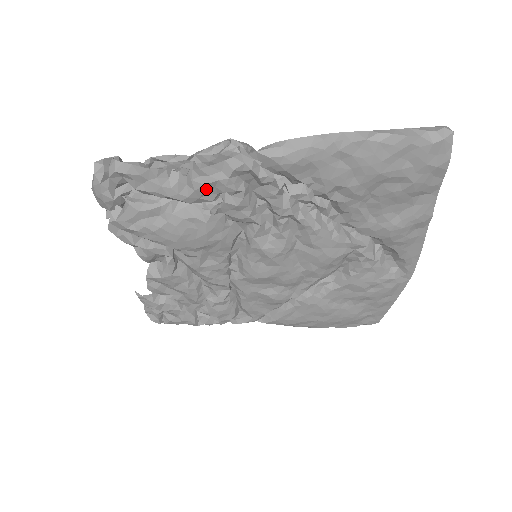
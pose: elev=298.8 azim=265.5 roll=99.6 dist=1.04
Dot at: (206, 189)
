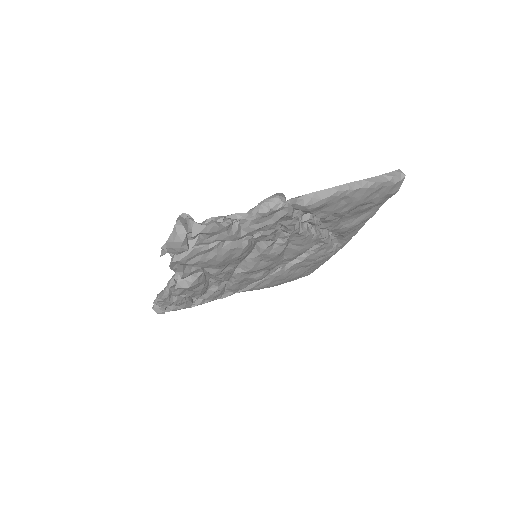
Dot at: occluded
